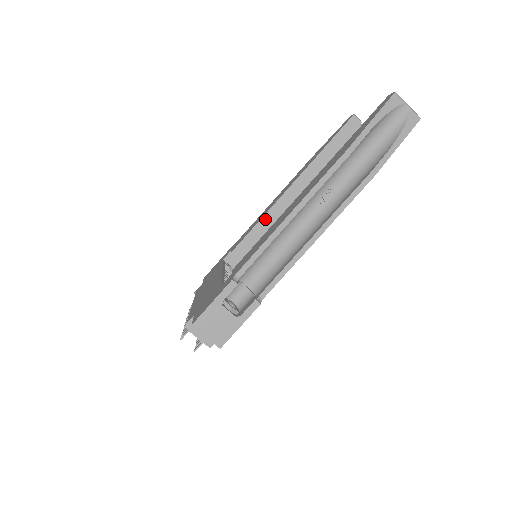
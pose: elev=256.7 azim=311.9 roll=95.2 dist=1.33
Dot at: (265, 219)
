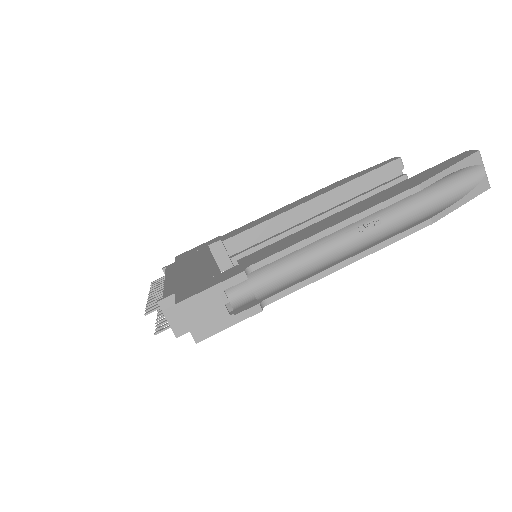
Dot at: (272, 222)
